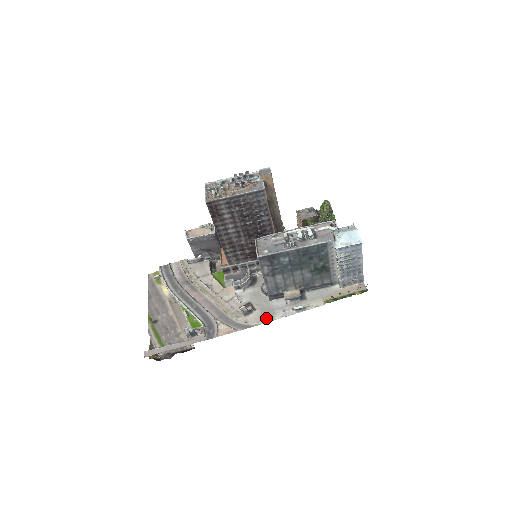
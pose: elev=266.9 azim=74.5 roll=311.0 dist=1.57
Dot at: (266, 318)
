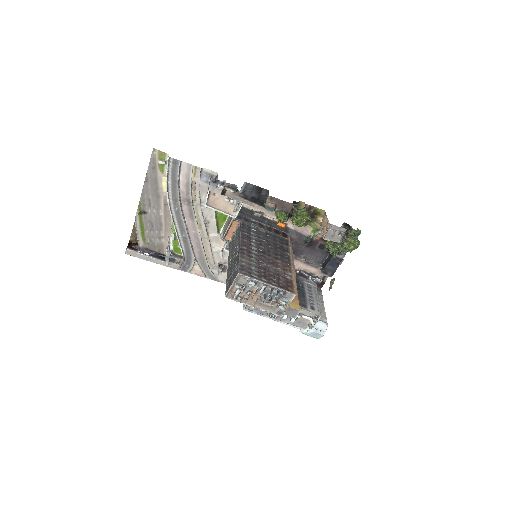
Dot at: occluded
